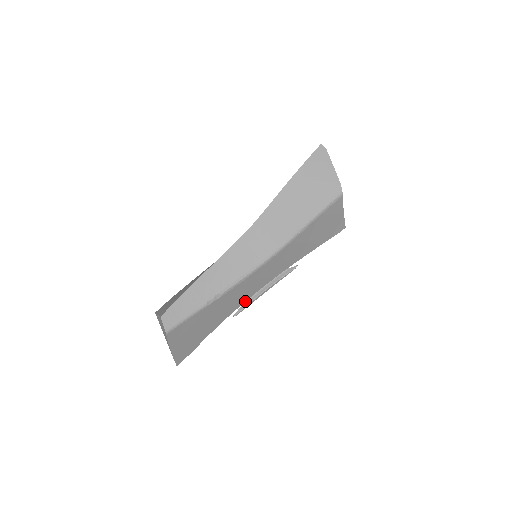
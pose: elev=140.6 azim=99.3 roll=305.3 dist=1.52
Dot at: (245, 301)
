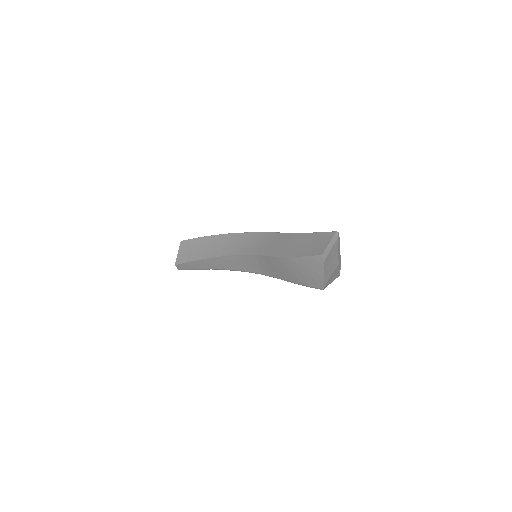
Dot at: occluded
